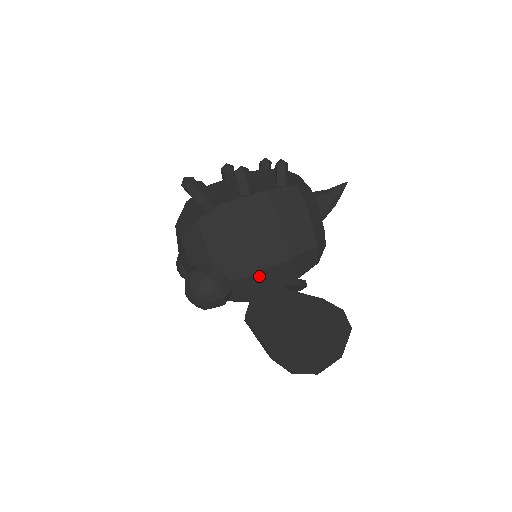
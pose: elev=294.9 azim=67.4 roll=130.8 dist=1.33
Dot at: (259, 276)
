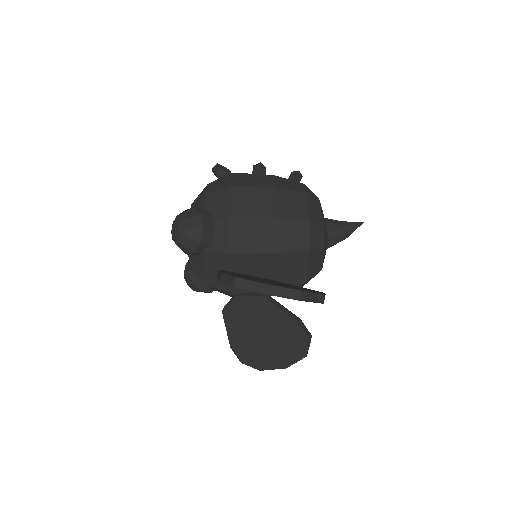
Dot at: (241, 222)
